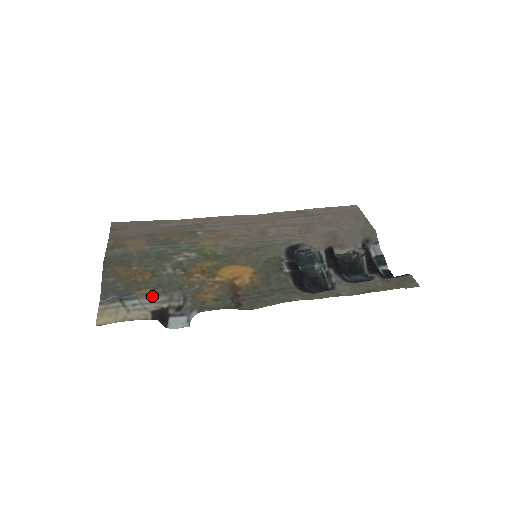
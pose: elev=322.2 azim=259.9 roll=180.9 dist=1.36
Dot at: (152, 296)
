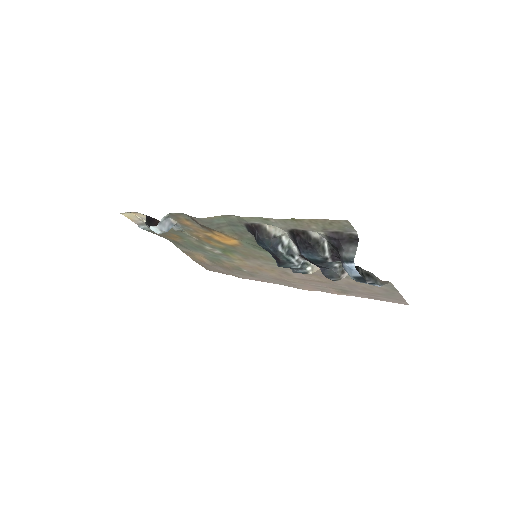
Dot at: occluded
